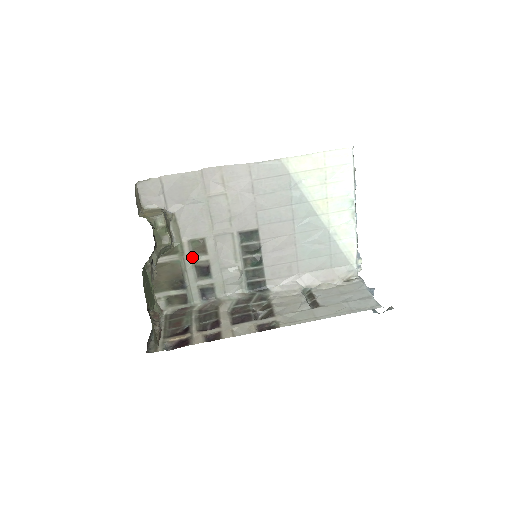
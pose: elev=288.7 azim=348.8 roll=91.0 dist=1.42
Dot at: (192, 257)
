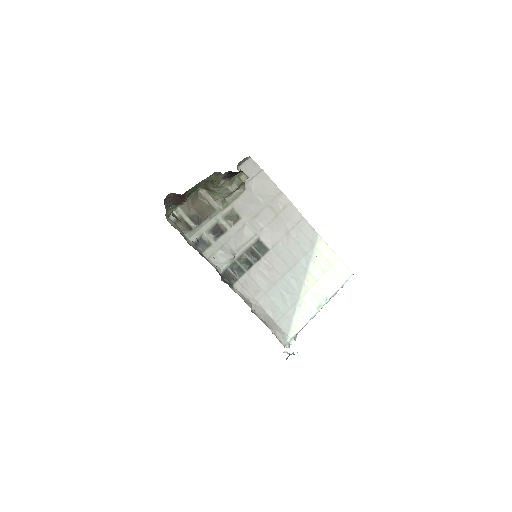
Dot at: (223, 218)
